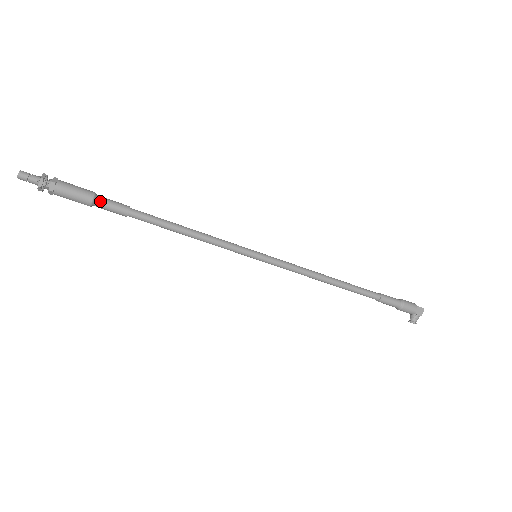
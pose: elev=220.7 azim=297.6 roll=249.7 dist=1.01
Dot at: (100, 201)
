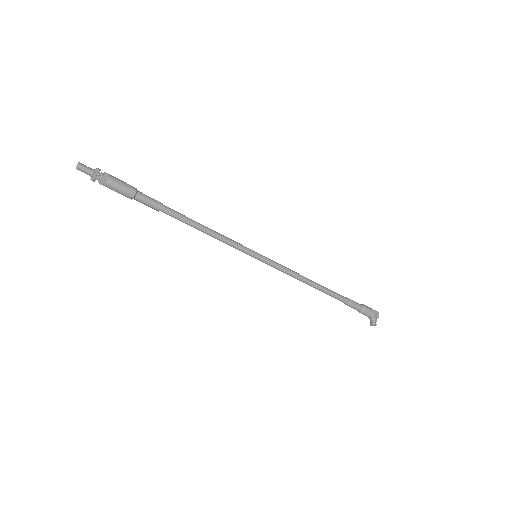
Dot at: (141, 194)
